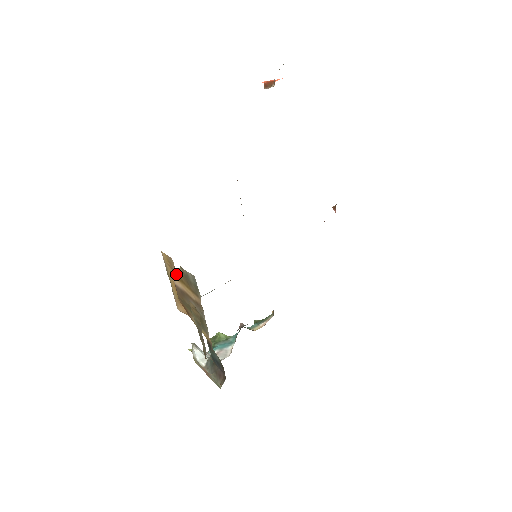
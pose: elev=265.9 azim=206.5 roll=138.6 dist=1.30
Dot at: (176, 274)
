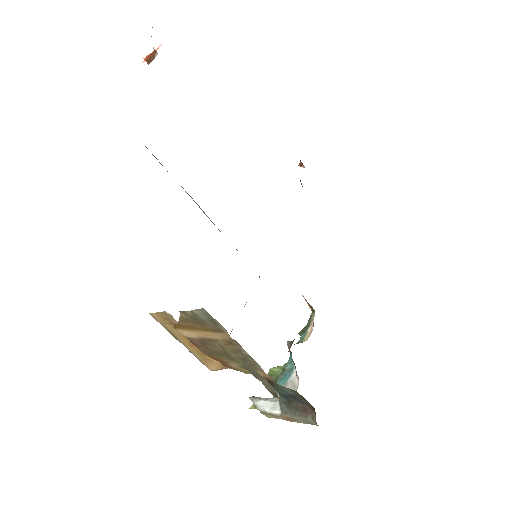
Dot at: (181, 324)
